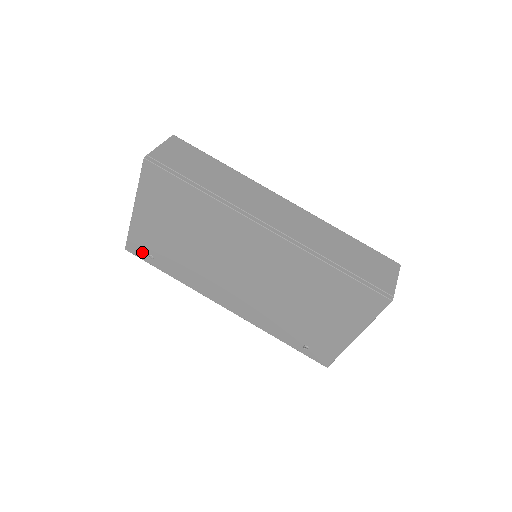
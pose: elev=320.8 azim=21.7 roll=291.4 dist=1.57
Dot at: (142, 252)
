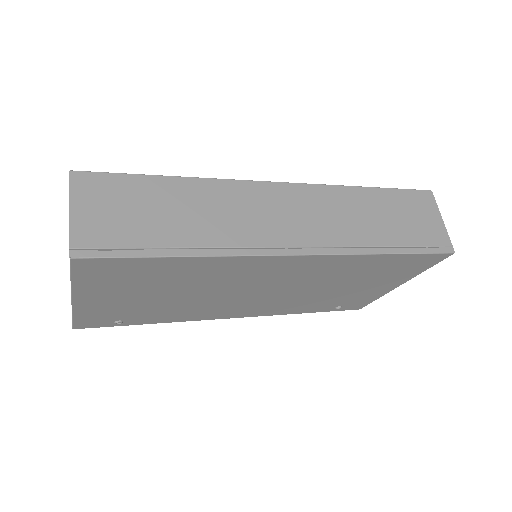
Dot at: (102, 323)
